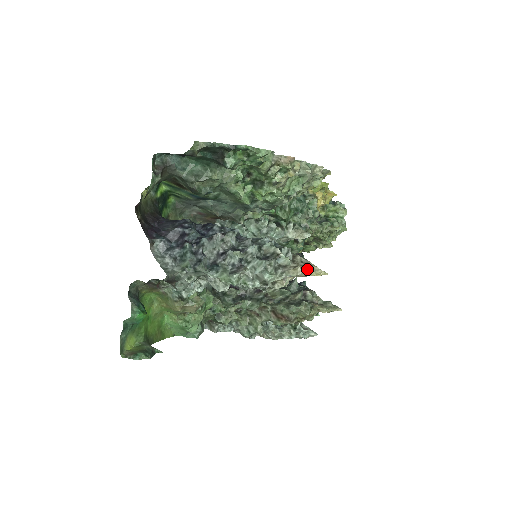
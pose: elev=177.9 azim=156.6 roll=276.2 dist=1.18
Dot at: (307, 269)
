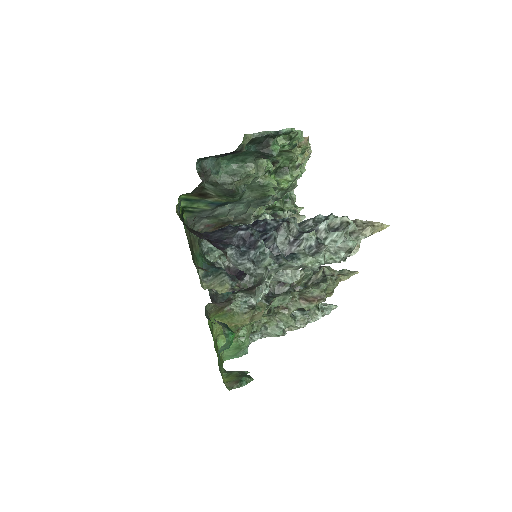
Dot at: (374, 227)
